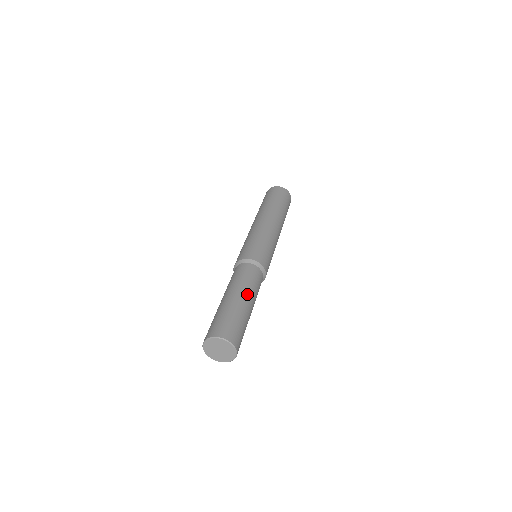
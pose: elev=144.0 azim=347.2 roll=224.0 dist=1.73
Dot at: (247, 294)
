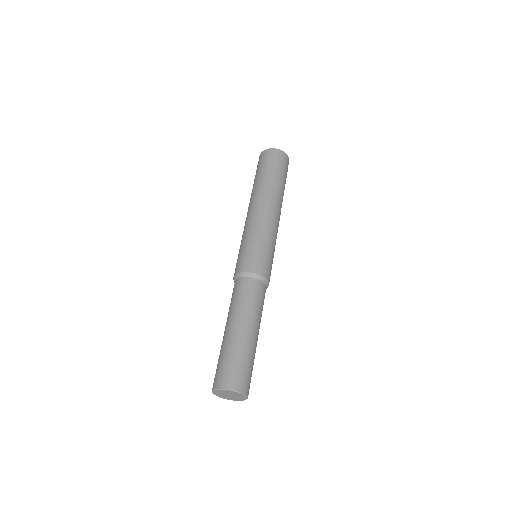
Dot at: (254, 324)
